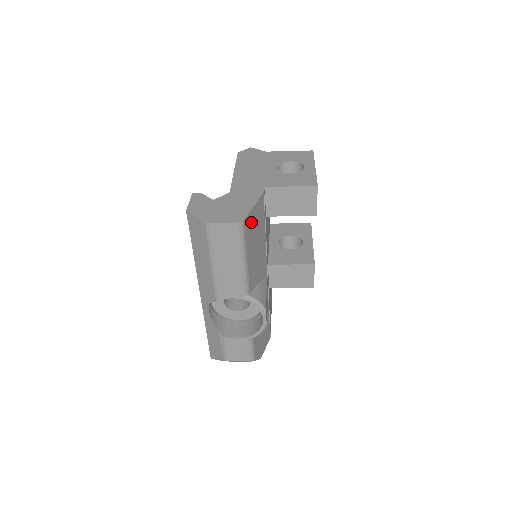
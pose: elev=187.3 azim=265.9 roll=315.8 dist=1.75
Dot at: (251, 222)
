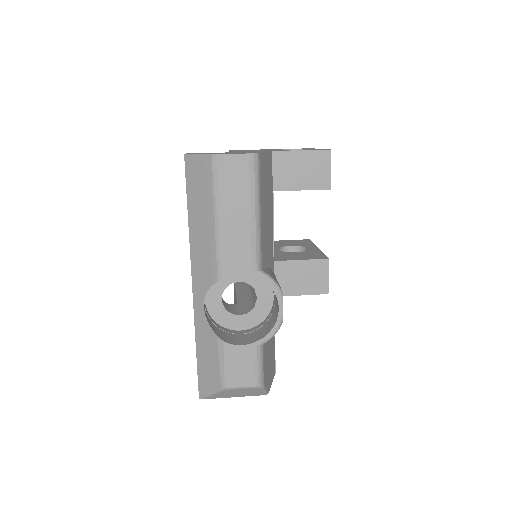
Dot at: (264, 169)
